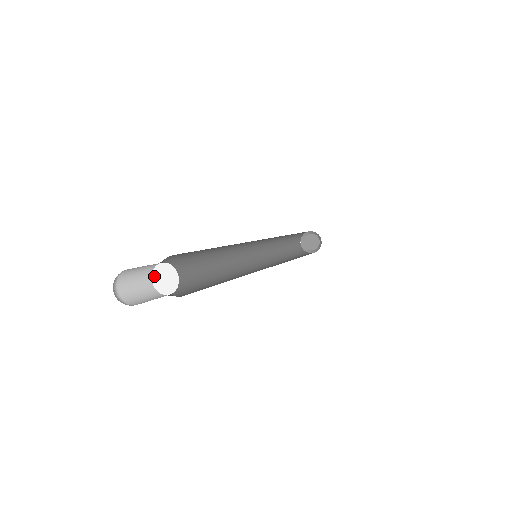
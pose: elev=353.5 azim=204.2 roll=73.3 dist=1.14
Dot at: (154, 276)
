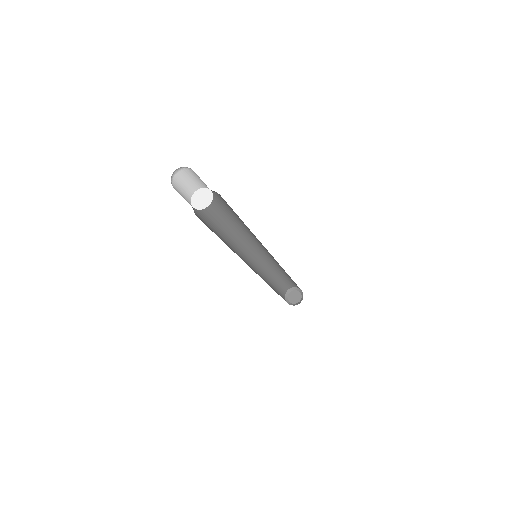
Dot at: (195, 195)
